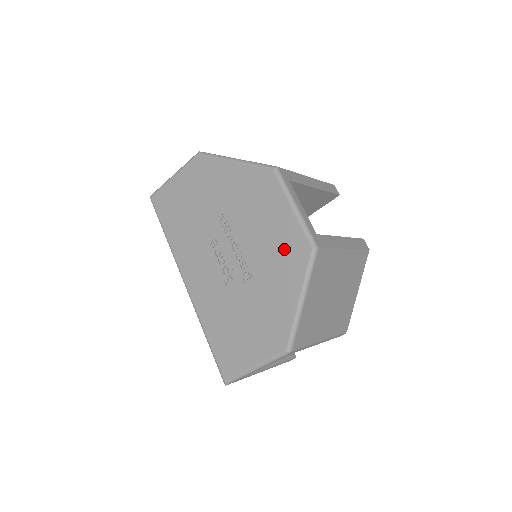
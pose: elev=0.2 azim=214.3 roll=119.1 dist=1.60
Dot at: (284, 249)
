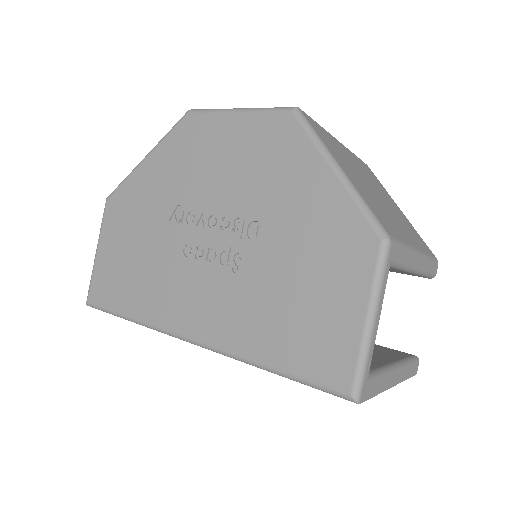
Dot at: (265, 152)
